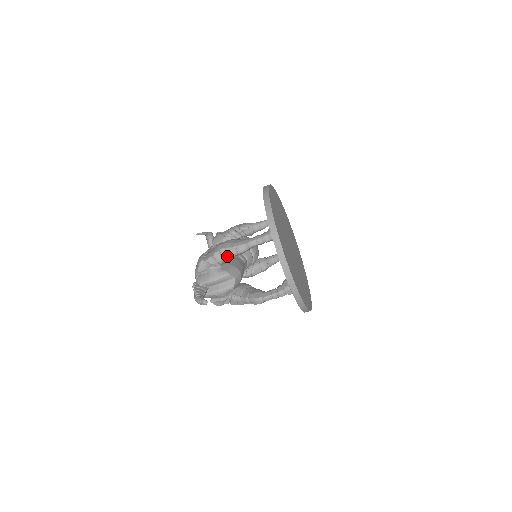
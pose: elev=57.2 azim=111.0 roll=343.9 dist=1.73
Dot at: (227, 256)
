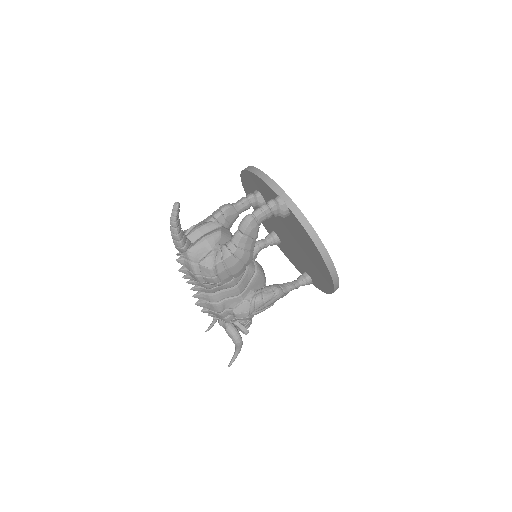
Dot at: (211, 220)
